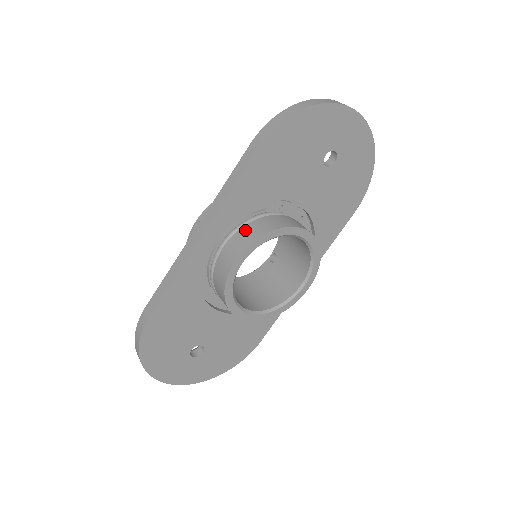
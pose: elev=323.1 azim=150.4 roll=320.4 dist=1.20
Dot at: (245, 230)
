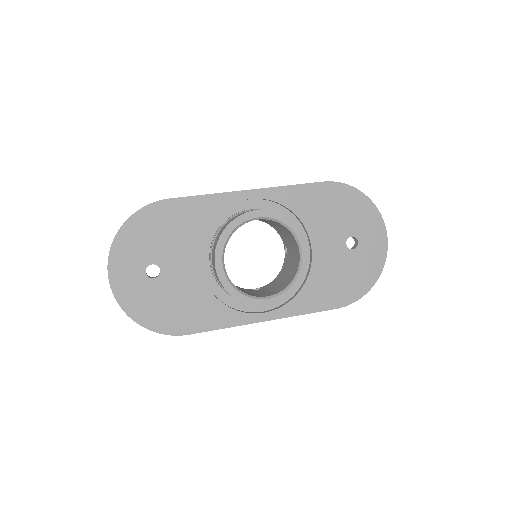
Dot at: occluded
